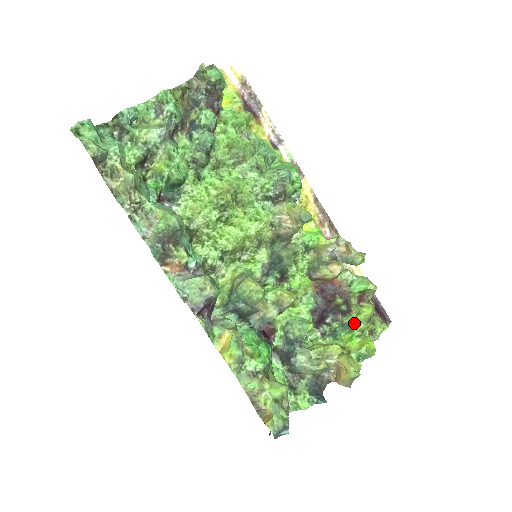
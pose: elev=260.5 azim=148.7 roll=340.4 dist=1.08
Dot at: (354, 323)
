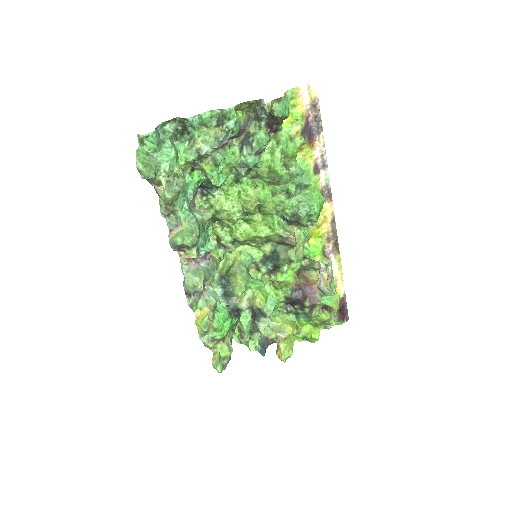
Dot at: (313, 318)
